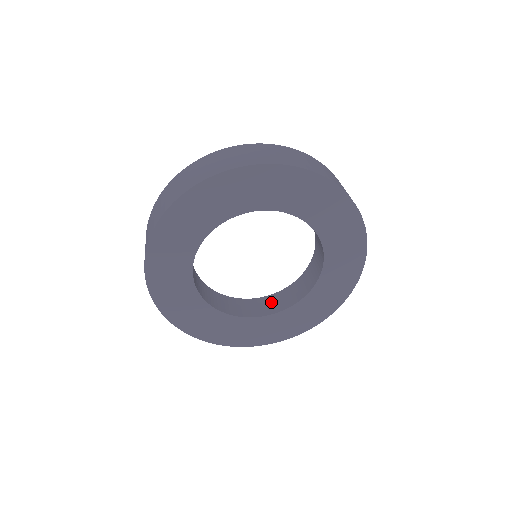
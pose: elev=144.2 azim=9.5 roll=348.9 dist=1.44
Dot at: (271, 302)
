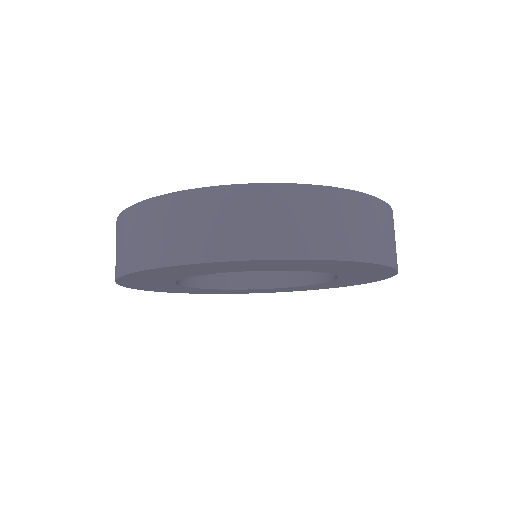
Dot at: occluded
